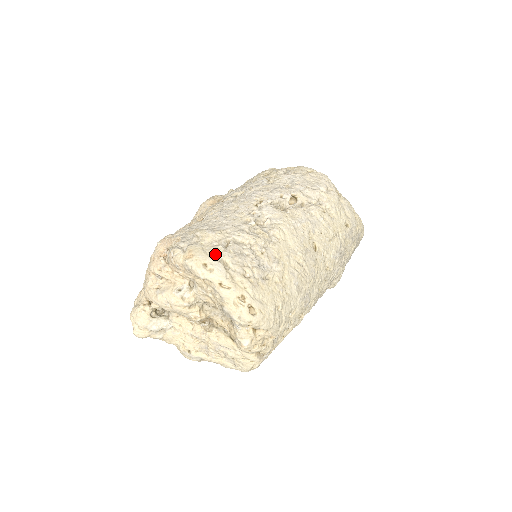
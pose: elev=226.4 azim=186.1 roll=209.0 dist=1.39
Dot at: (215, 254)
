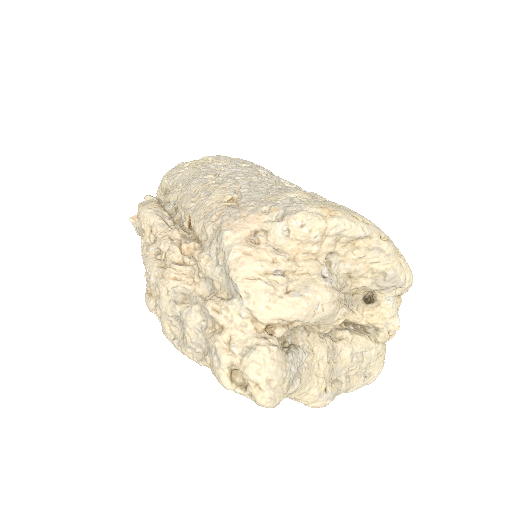
Dot at: occluded
